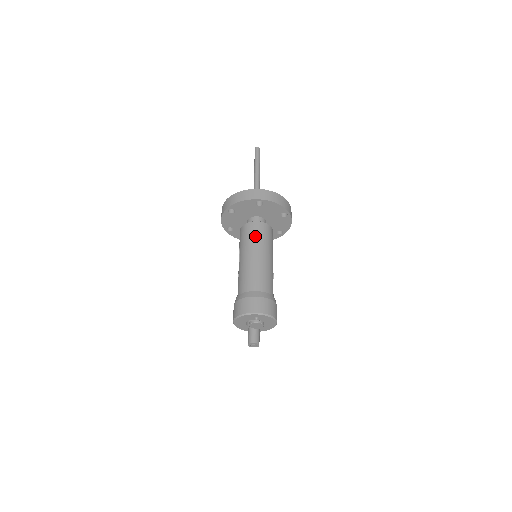
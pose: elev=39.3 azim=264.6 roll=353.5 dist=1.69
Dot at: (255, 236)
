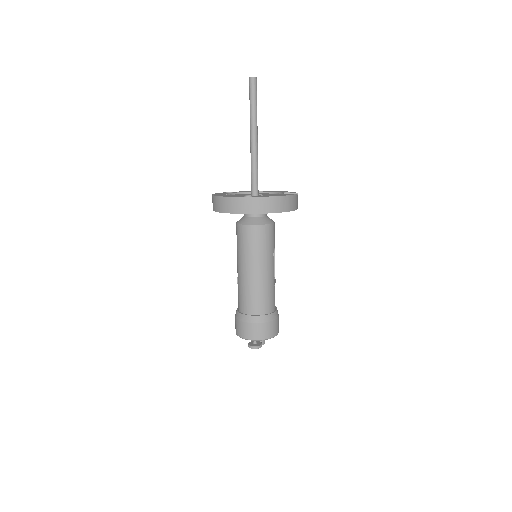
Dot at: (249, 246)
